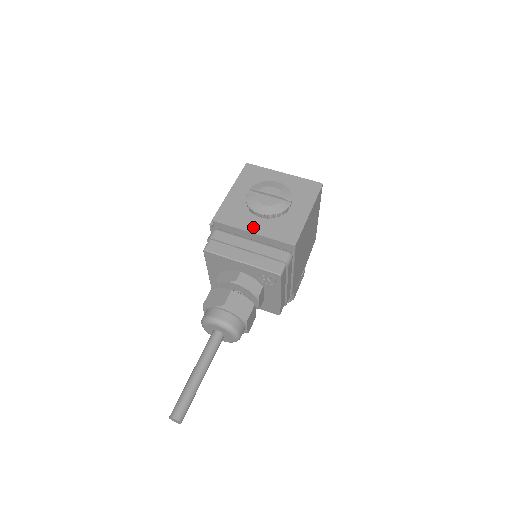
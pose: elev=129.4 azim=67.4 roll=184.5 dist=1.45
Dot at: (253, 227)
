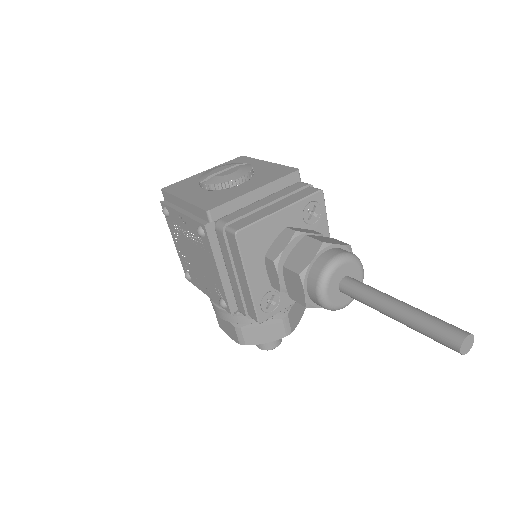
Dot at: (249, 188)
